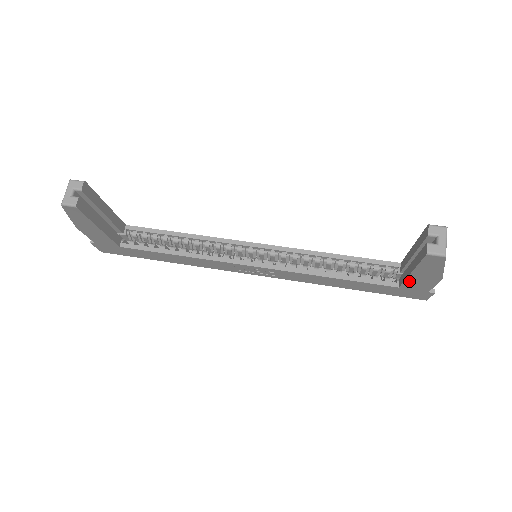
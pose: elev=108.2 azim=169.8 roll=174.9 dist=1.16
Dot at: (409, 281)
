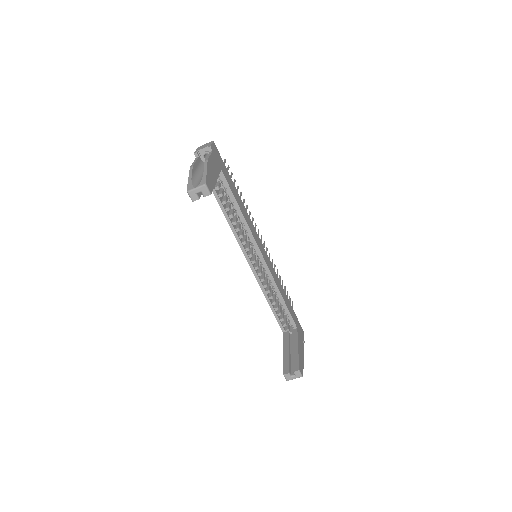
Dot at: occluded
